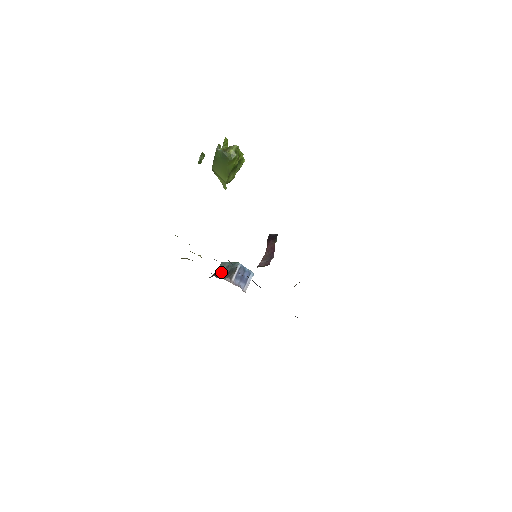
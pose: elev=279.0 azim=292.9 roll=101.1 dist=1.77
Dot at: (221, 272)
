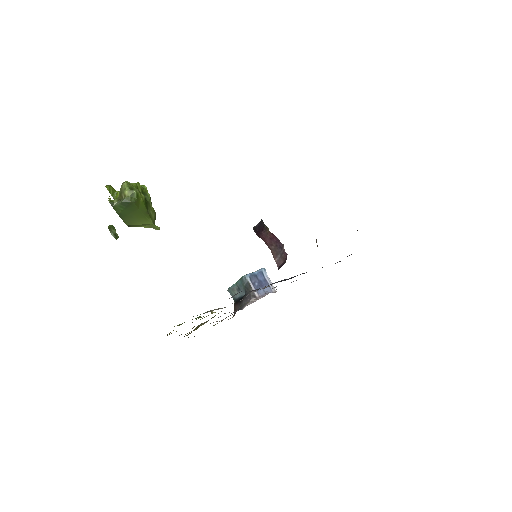
Dot at: (238, 299)
